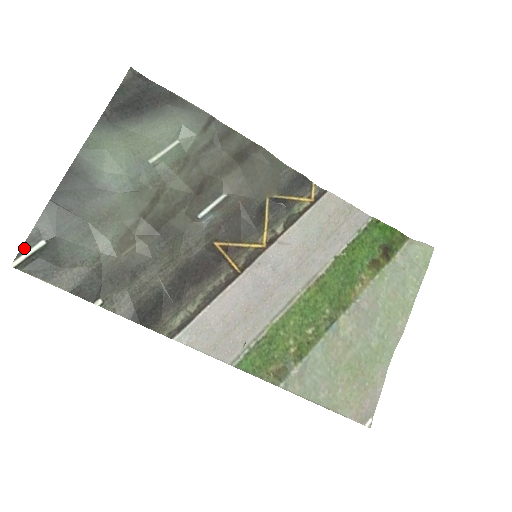
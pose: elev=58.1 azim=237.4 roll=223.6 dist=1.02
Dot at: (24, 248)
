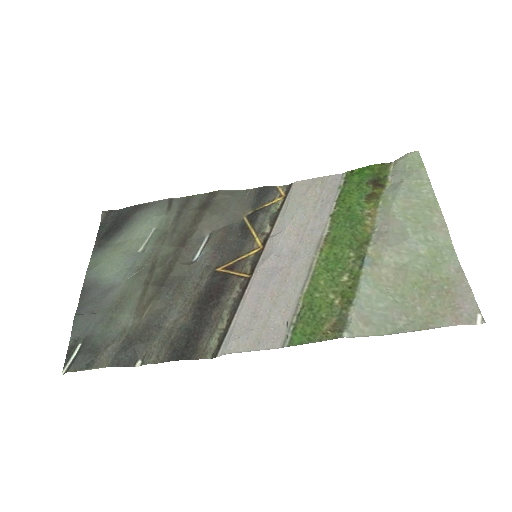
Dot at: (68, 357)
